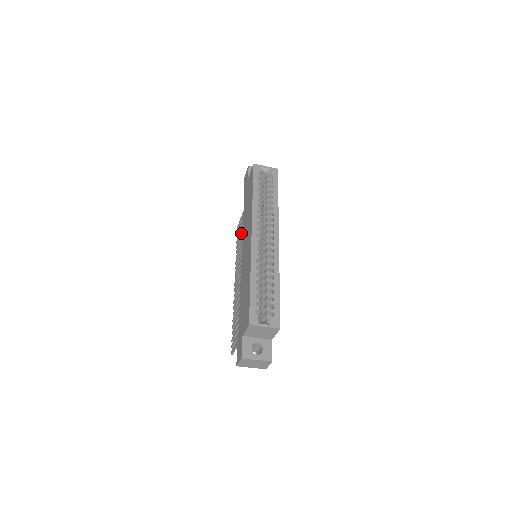
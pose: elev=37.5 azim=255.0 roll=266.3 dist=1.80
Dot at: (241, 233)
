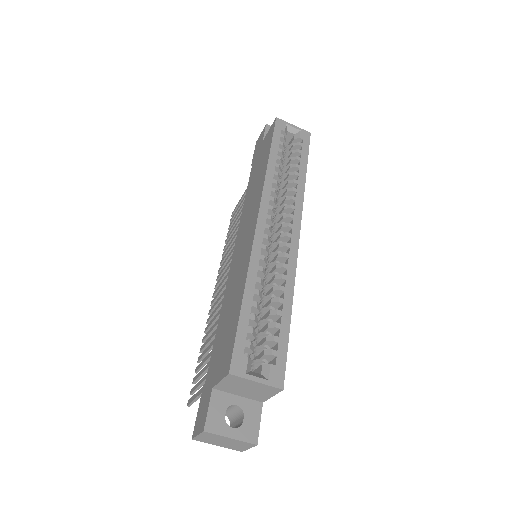
Dot at: occluded
